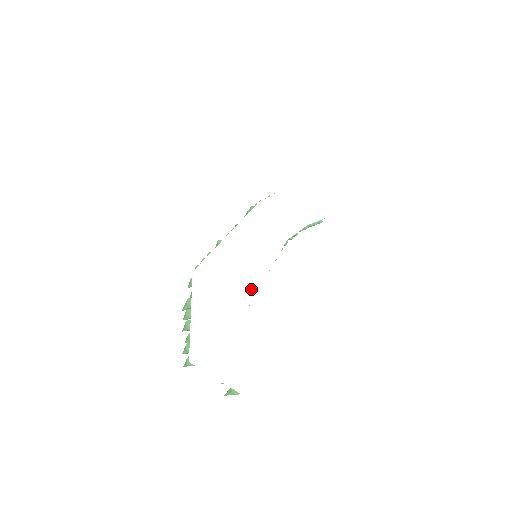
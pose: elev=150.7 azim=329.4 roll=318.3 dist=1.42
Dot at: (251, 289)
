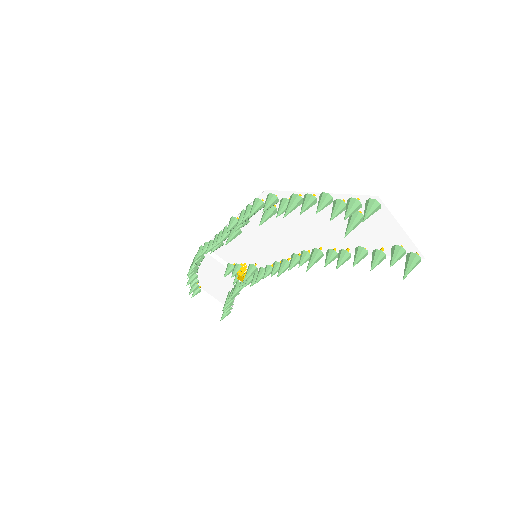
Dot at: (296, 251)
